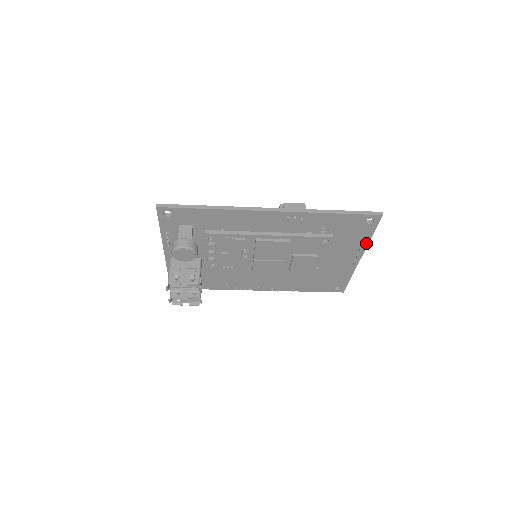
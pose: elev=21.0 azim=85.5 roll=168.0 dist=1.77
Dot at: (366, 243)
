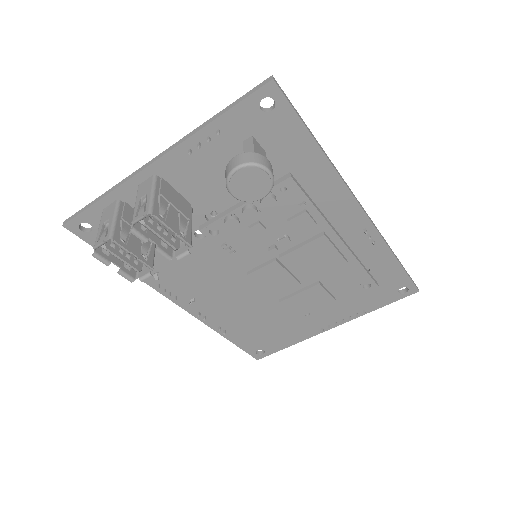
Dot at: (363, 313)
